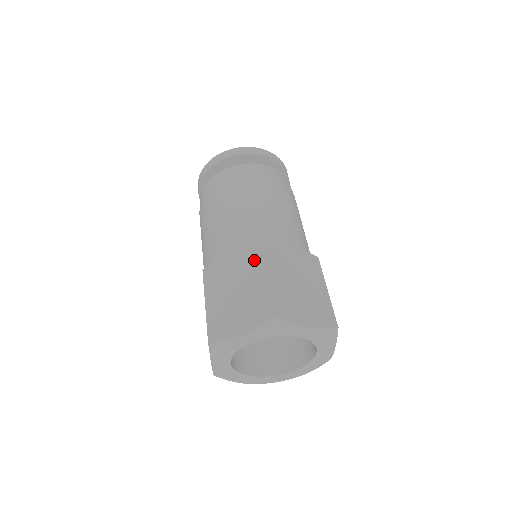
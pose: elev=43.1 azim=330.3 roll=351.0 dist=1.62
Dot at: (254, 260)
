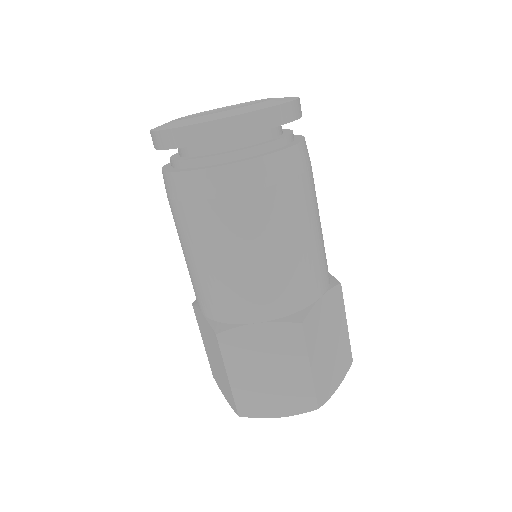
Dot at: (292, 345)
